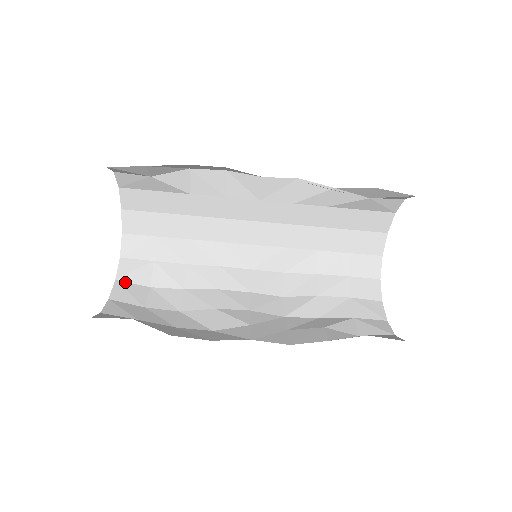
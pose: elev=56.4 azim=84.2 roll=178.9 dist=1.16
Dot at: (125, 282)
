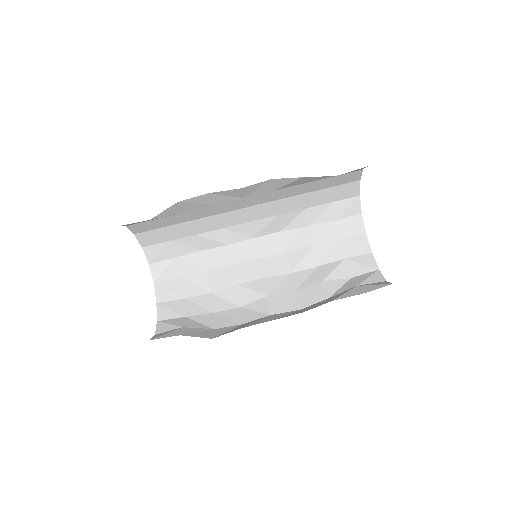
Dot at: (161, 282)
